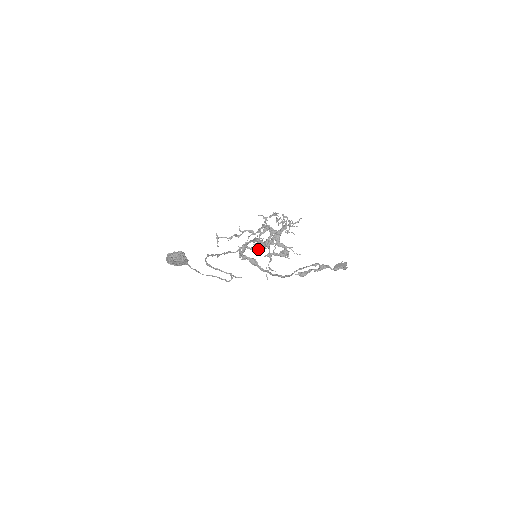
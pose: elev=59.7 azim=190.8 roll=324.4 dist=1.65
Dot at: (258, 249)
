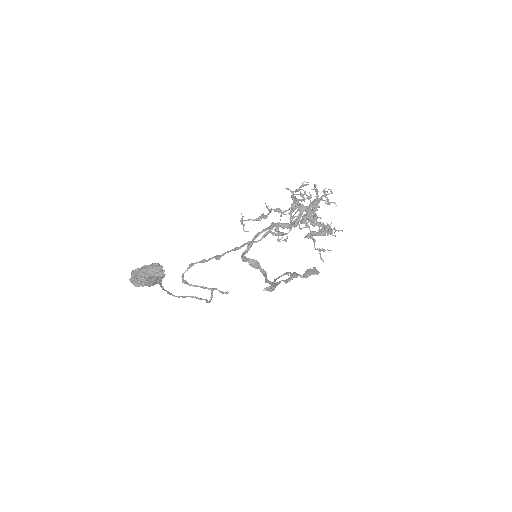
Dot at: (284, 234)
